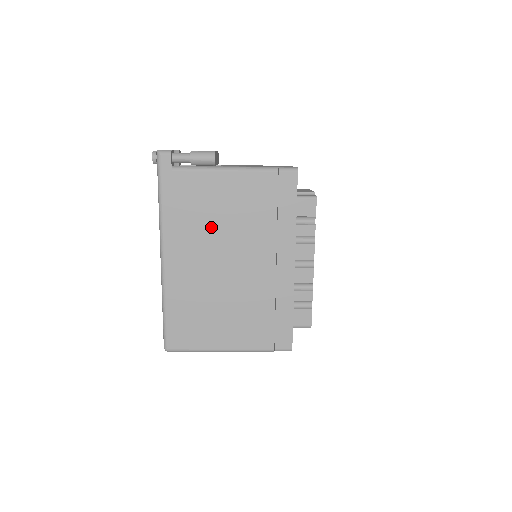
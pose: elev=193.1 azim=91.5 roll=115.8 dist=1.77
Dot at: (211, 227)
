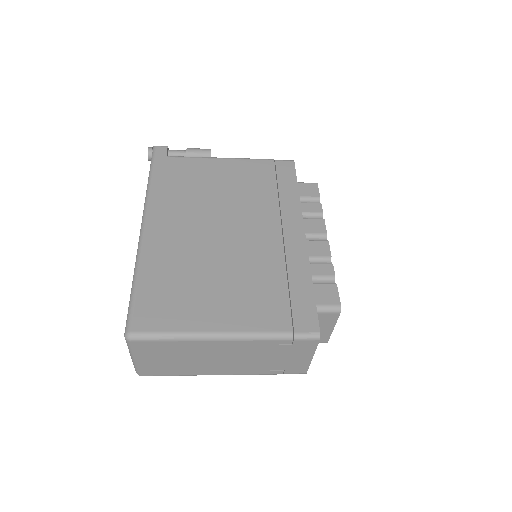
Dot at: (205, 199)
